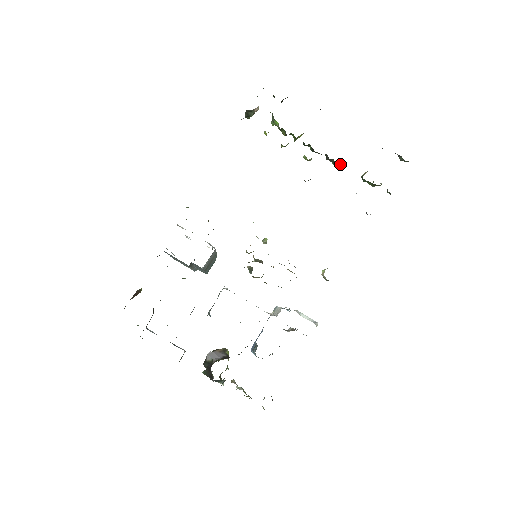
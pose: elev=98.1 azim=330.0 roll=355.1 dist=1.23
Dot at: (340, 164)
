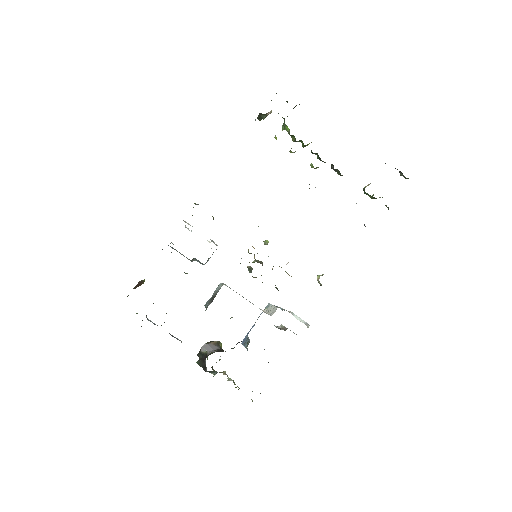
Dot at: occluded
